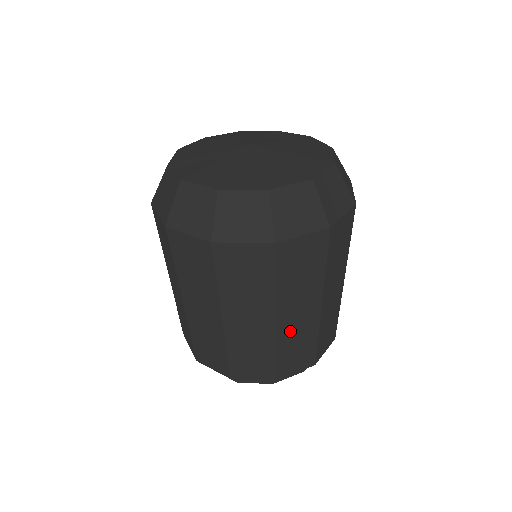
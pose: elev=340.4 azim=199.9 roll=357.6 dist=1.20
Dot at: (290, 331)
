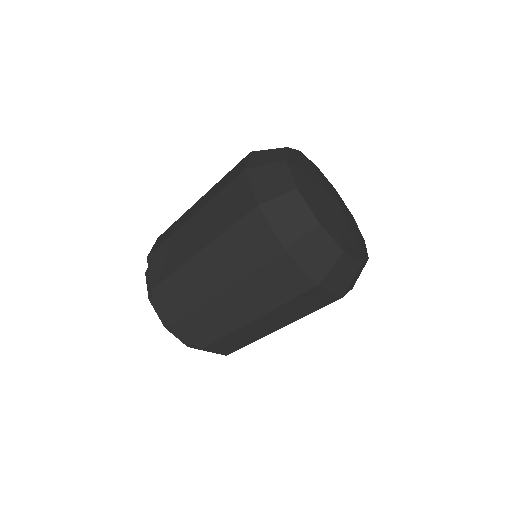
Dot at: occluded
